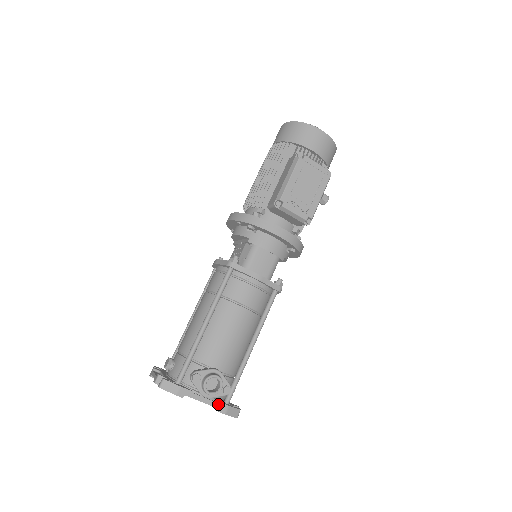
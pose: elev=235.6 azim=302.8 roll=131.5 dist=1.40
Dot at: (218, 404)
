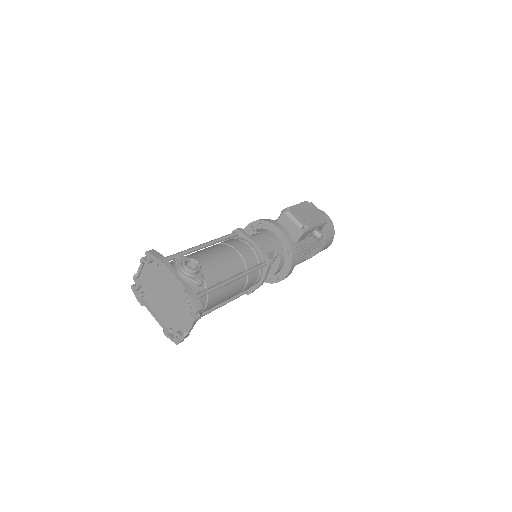
Dot at: (187, 286)
